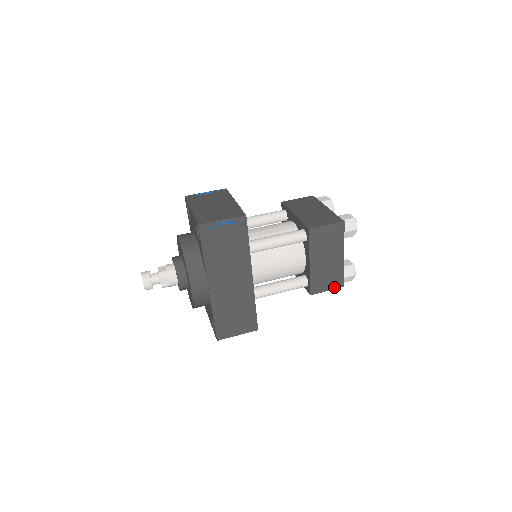
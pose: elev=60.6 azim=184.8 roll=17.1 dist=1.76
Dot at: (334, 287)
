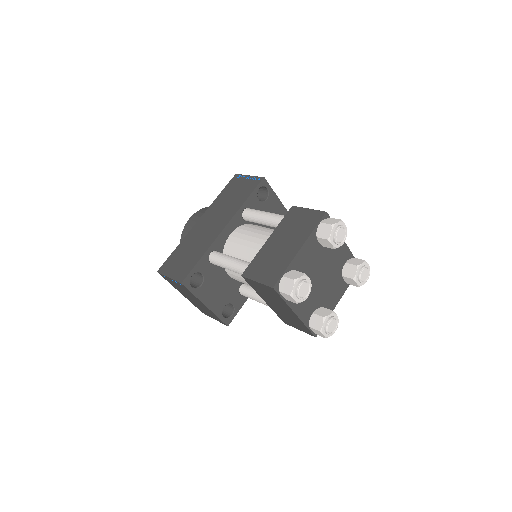
Dot at: (266, 281)
